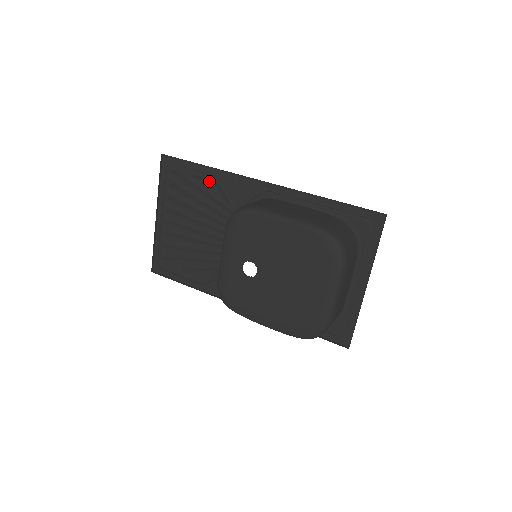
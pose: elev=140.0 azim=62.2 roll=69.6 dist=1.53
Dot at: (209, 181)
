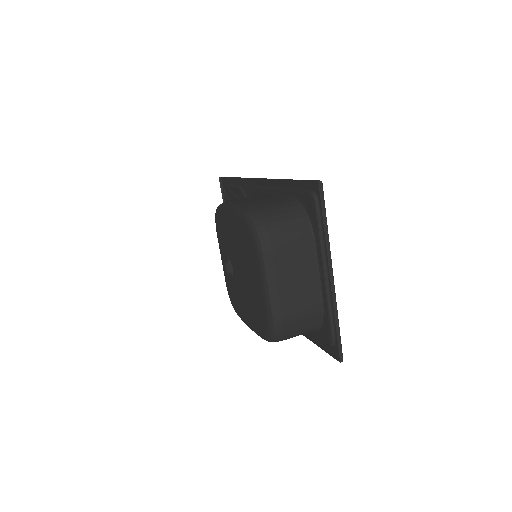
Dot at: (238, 191)
